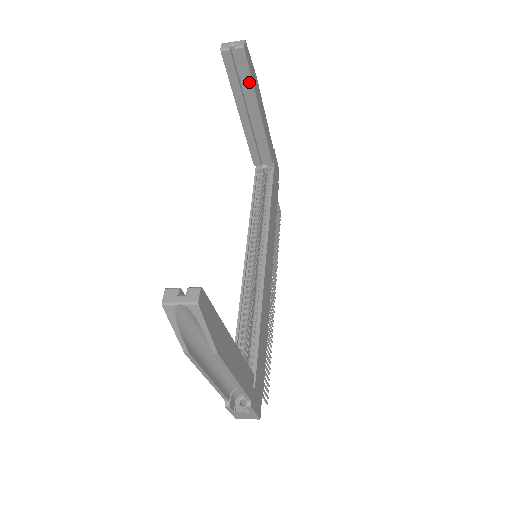
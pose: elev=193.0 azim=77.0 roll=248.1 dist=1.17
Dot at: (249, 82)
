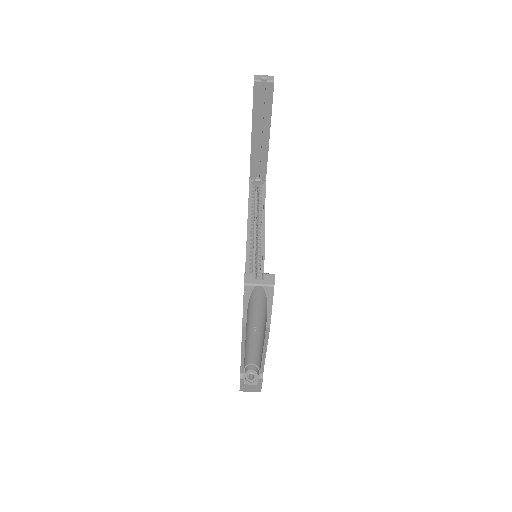
Dot at: (269, 110)
